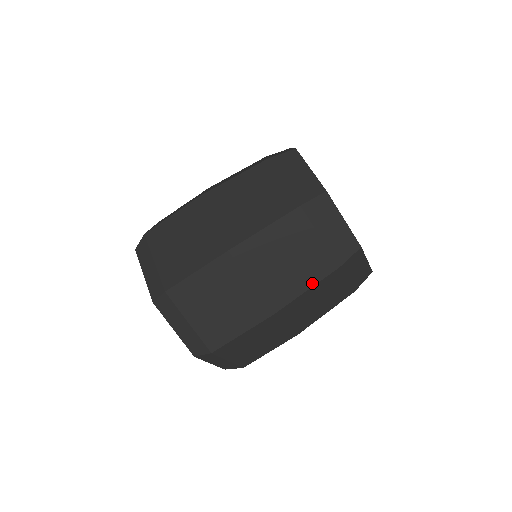
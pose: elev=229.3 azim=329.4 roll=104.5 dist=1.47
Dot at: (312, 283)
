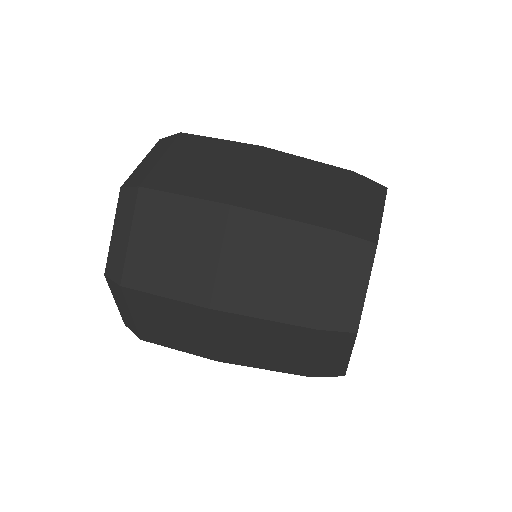
Dot at: (273, 369)
